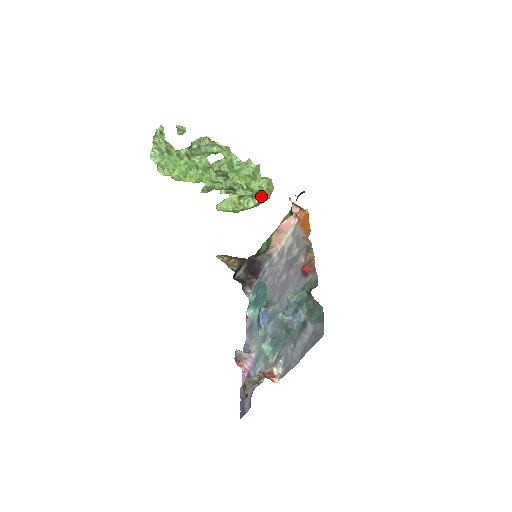
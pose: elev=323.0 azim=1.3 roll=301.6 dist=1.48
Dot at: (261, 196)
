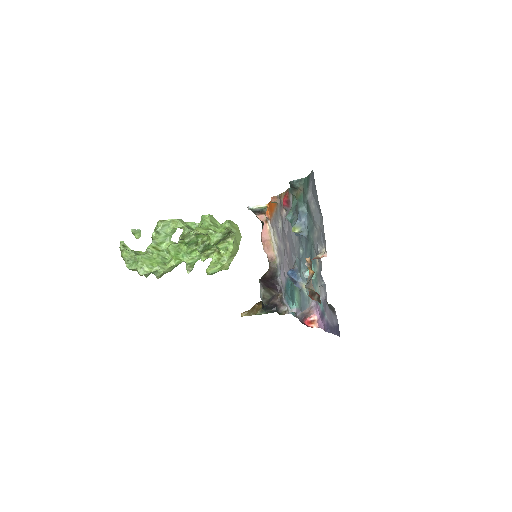
Dot at: (230, 231)
